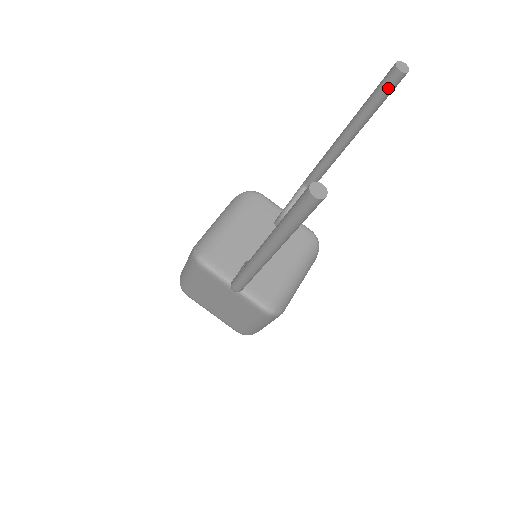
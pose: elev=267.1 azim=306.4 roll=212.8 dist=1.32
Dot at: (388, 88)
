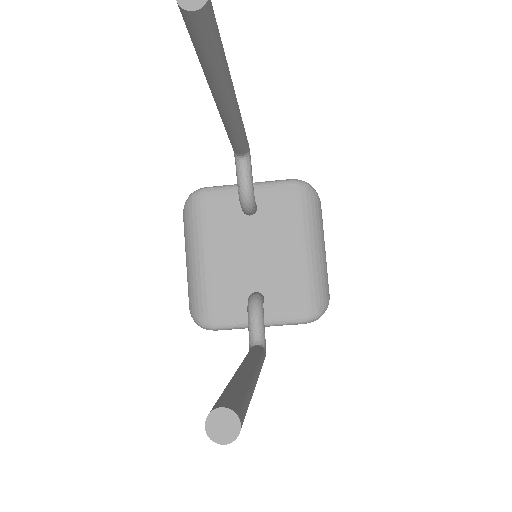
Dot at: (206, 38)
